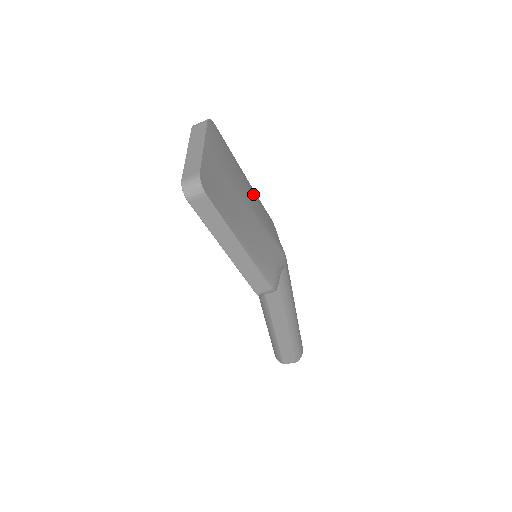
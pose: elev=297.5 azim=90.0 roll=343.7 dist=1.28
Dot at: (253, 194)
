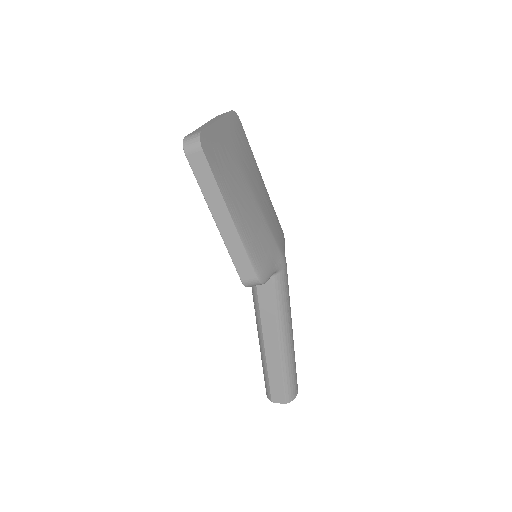
Dot at: (265, 194)
